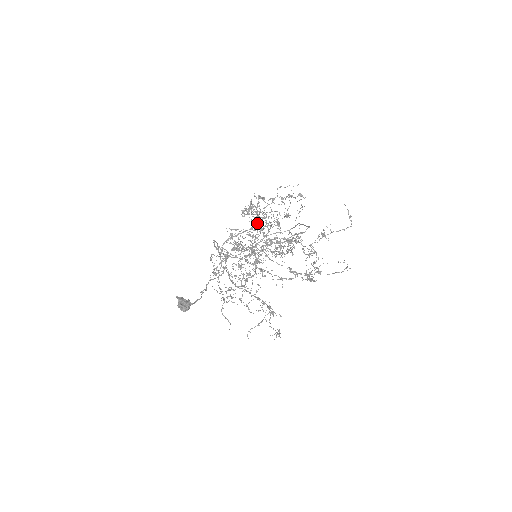
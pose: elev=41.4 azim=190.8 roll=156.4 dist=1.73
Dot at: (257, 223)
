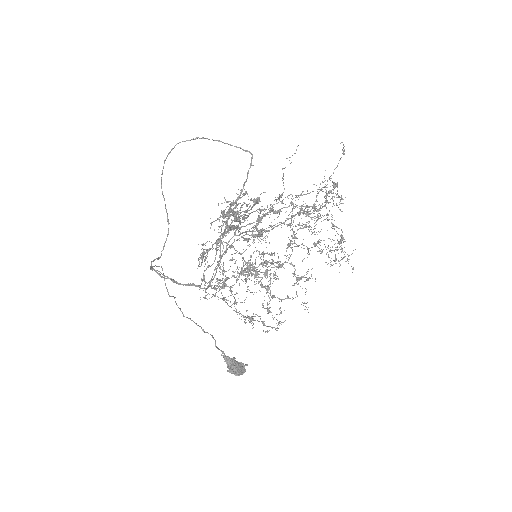
Dot at: occluded
